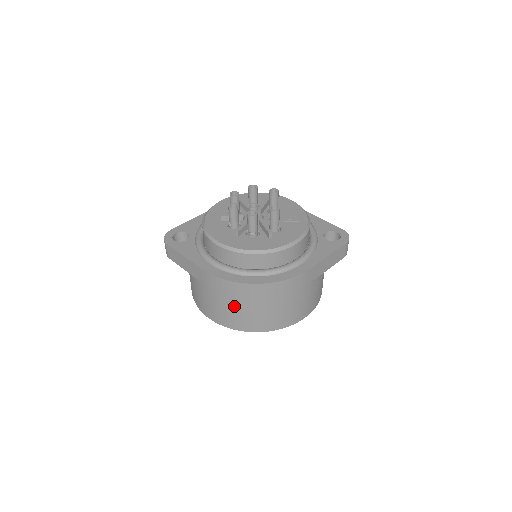
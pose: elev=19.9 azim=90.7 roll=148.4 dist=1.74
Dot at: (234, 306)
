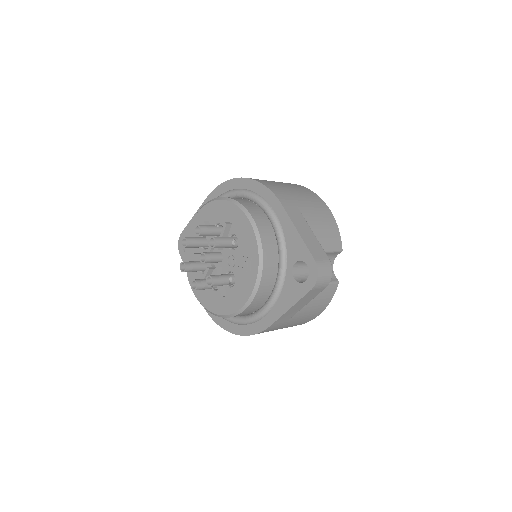
Dot at: occluded
